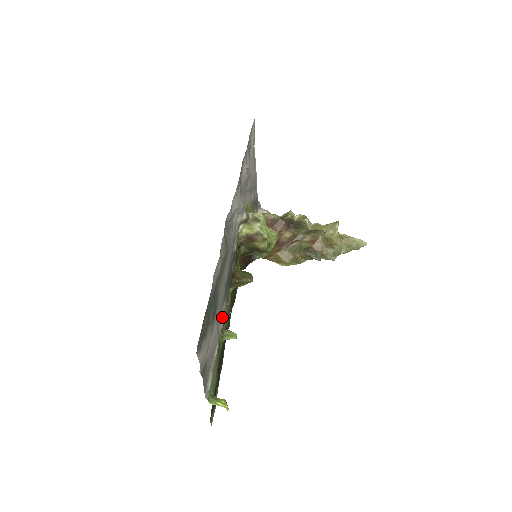
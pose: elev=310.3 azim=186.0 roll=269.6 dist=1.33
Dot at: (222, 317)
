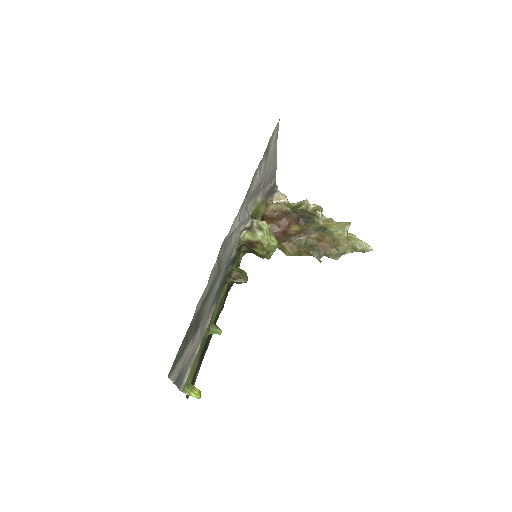
Dot at: (209, 319)
